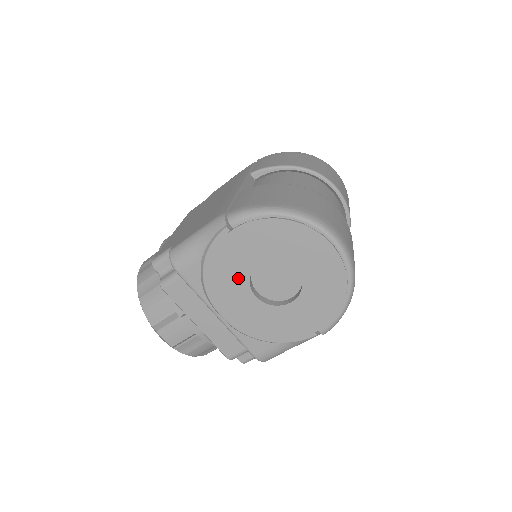
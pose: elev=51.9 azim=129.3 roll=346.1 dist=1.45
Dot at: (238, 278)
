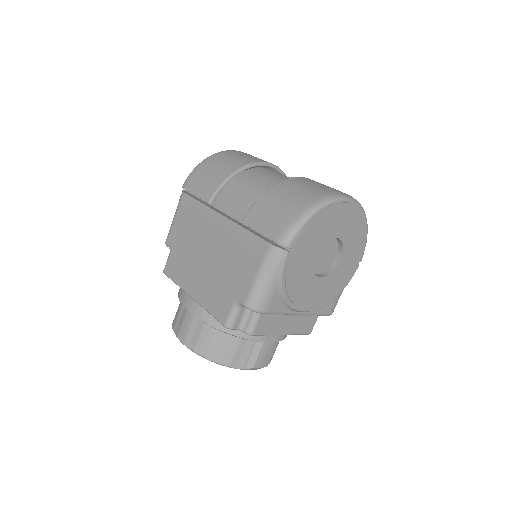
Dot at: (307, 277)
